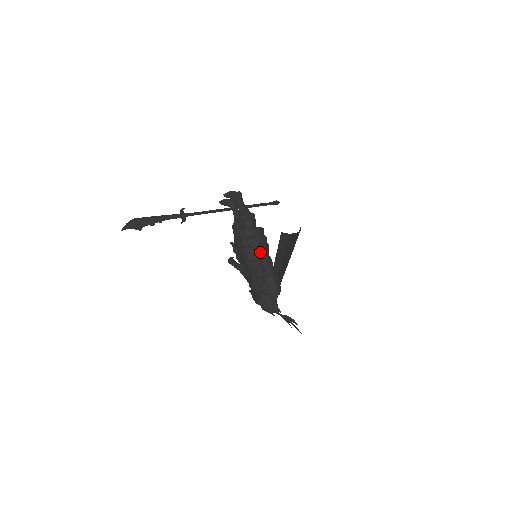
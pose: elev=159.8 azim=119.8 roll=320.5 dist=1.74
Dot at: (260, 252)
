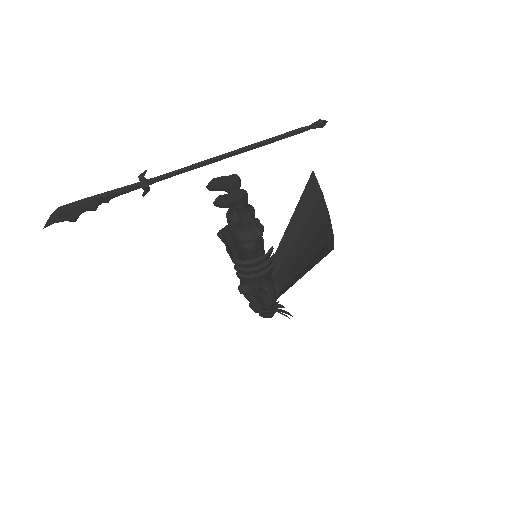
Dot at: (256, 298)
